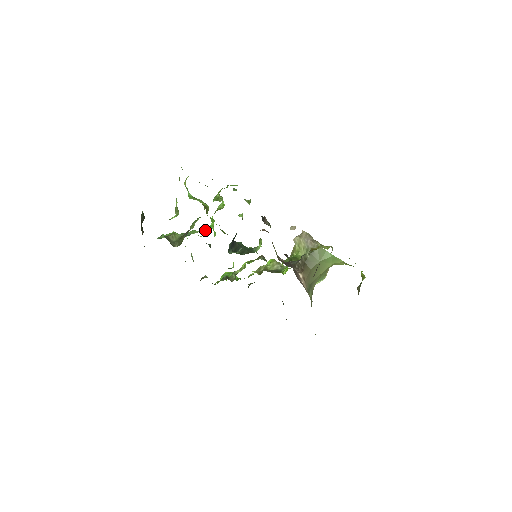
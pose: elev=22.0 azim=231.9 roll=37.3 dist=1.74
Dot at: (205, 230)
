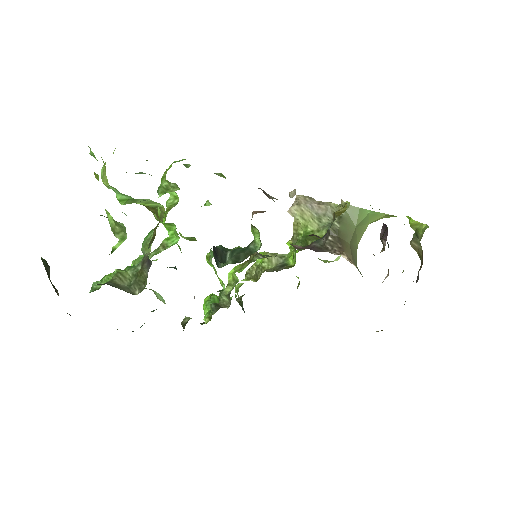
Dot at: (164, 247)
